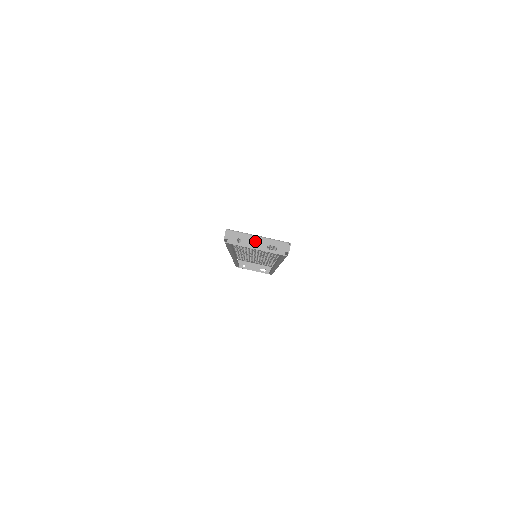
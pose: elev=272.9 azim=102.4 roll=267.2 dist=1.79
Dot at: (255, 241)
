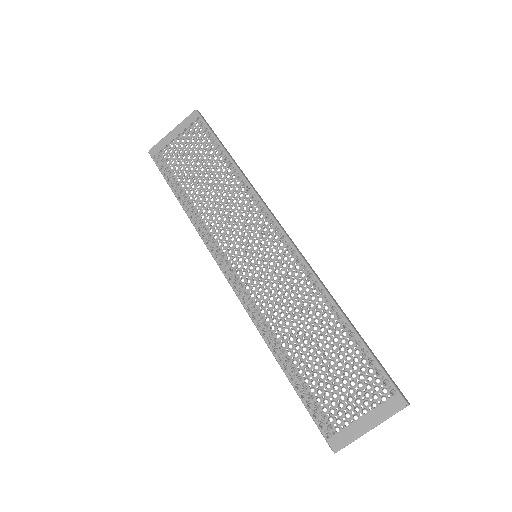
Dot at: occluded
